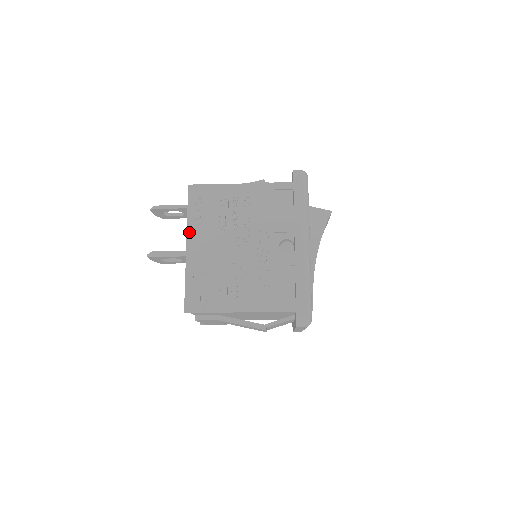
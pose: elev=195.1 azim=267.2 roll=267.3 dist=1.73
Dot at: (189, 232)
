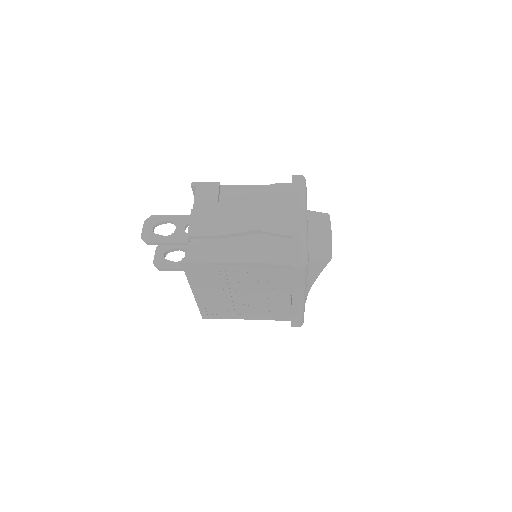
Dot at: (193, 288)
